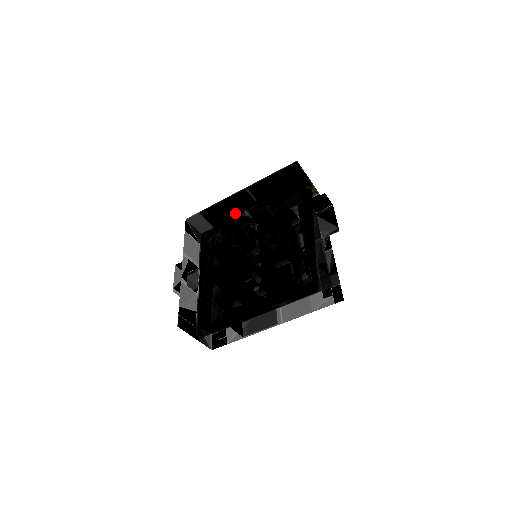
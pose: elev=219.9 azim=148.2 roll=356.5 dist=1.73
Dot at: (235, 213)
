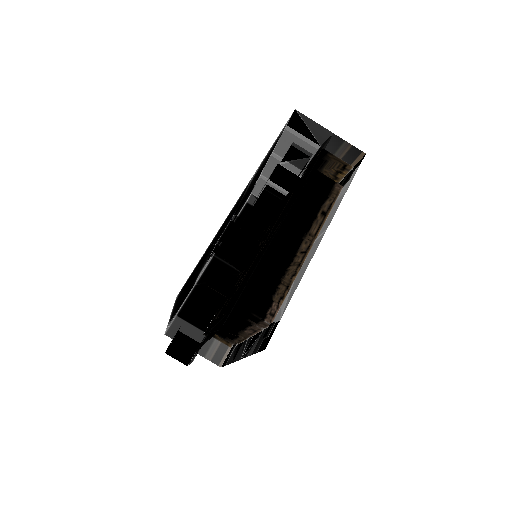
Dot at: occluded
